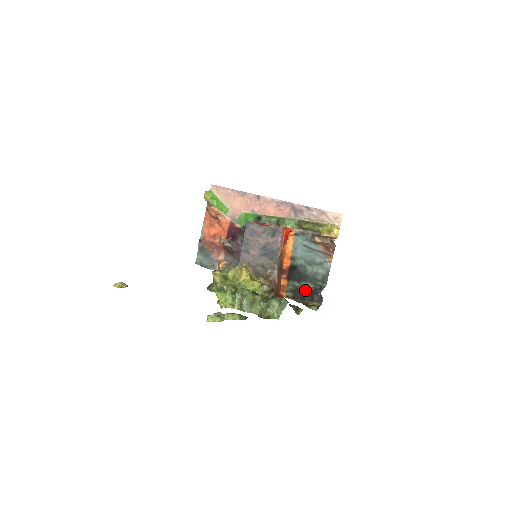
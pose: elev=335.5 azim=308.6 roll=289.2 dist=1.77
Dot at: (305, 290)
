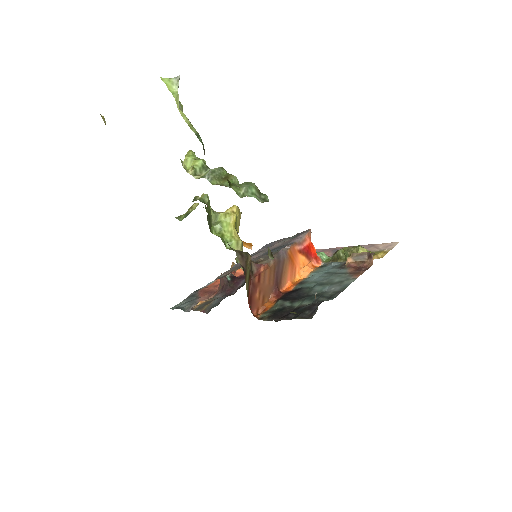
Dot at: (295, 309)
